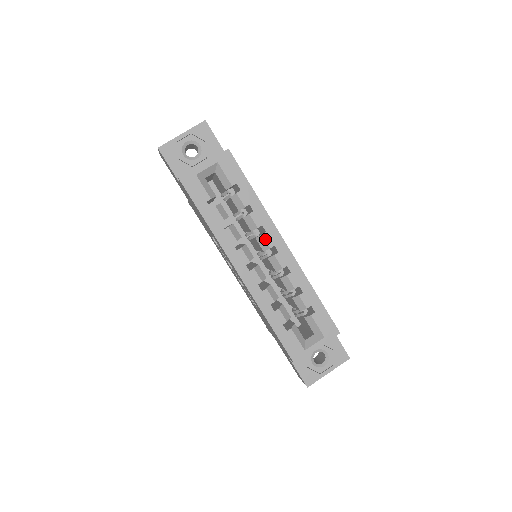
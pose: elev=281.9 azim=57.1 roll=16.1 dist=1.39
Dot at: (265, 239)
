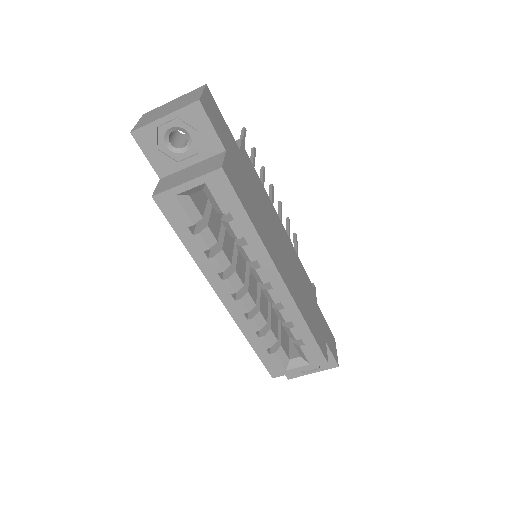
Dot at: (258, 274)
